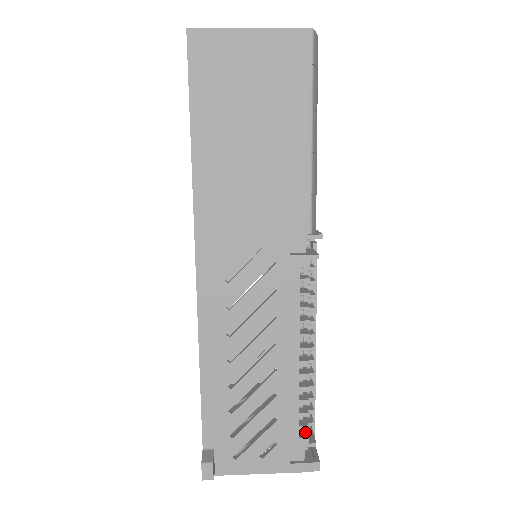
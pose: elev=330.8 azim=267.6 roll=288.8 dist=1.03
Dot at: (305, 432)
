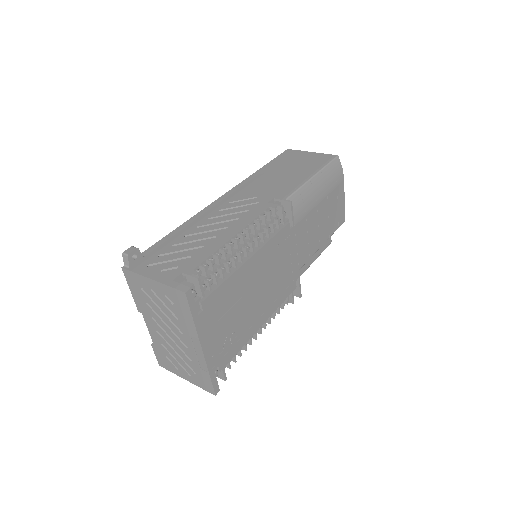
Dot at: occluded
